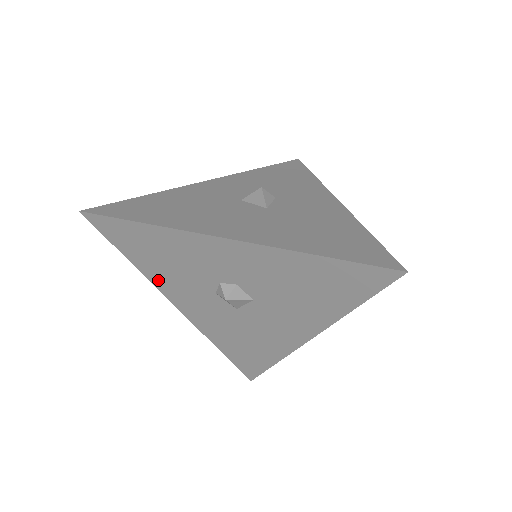
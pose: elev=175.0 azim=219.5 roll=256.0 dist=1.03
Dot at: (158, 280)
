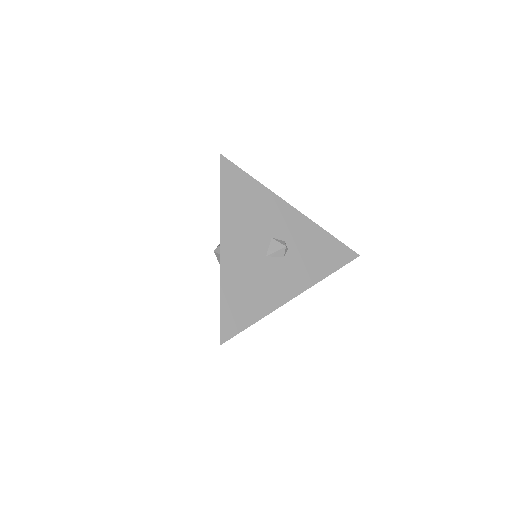
Dot at: occluded
